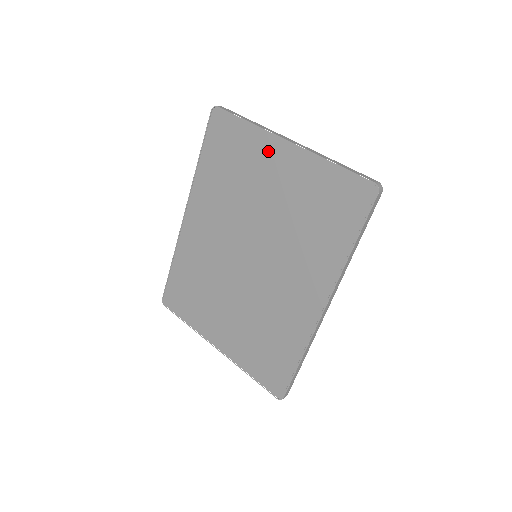
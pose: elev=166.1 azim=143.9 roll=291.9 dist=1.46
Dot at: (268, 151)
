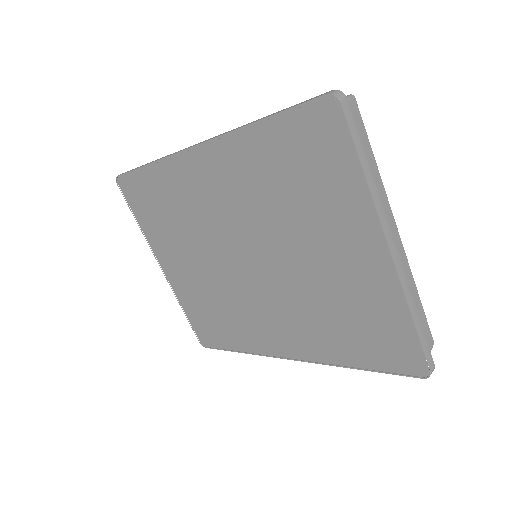
Dot at: (356, 229)
